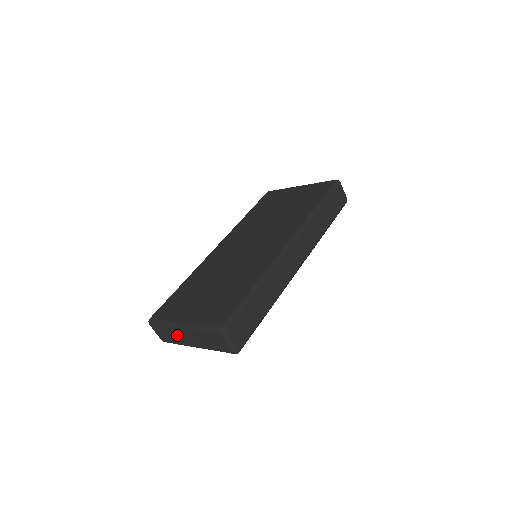
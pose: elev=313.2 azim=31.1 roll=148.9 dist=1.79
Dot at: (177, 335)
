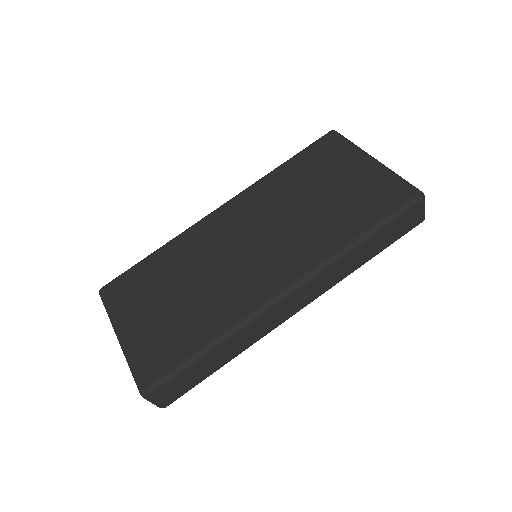
Dot at: occluded
